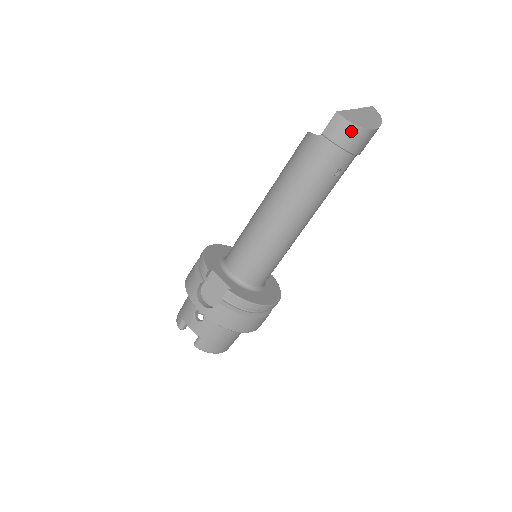
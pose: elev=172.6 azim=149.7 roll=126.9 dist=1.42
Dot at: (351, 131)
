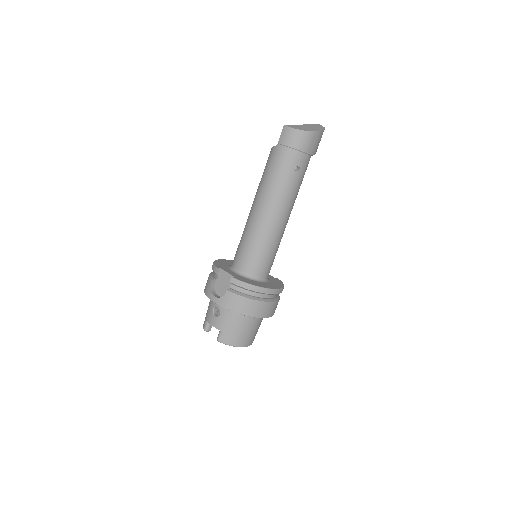
Dot at: (297, 135)
